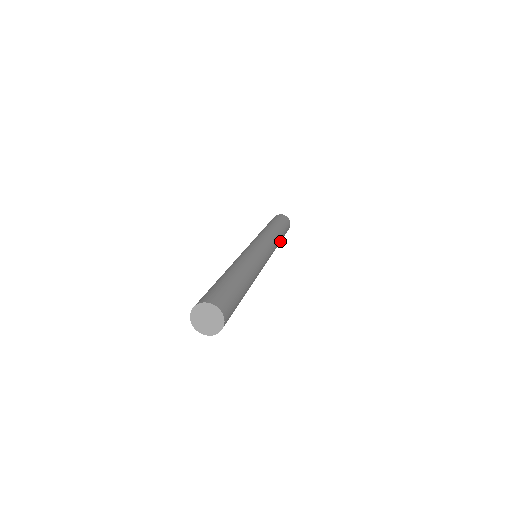
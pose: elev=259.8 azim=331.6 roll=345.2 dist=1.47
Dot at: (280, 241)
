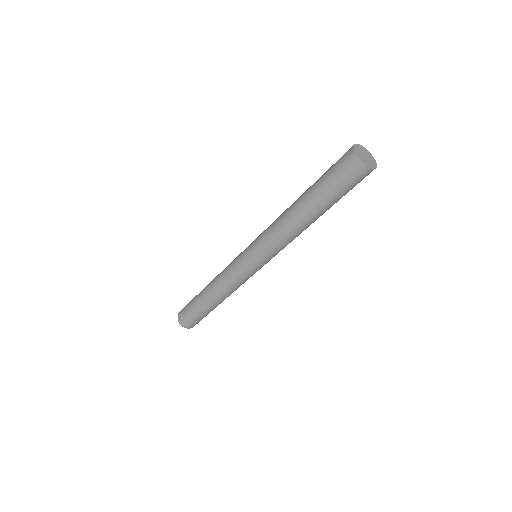
Dot at: occluded
